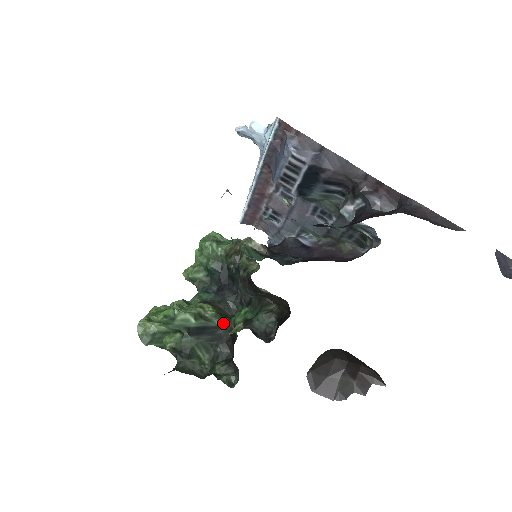
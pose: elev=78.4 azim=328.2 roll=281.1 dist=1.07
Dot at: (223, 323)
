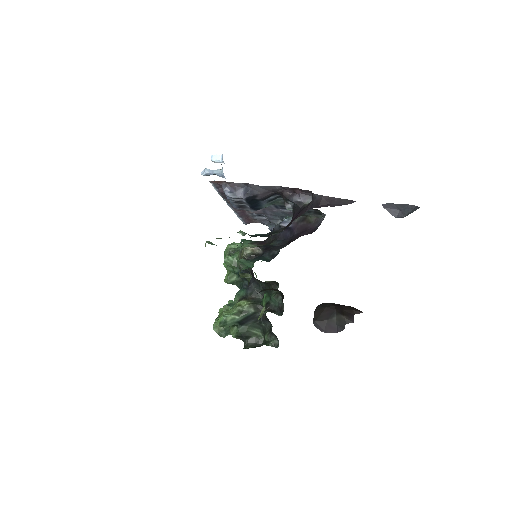
Dot at: (257, 308)
